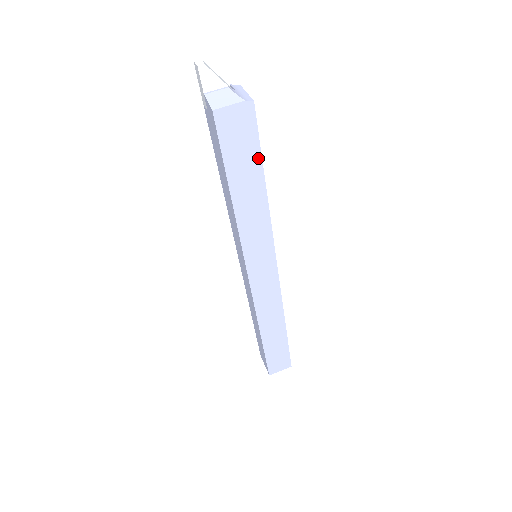
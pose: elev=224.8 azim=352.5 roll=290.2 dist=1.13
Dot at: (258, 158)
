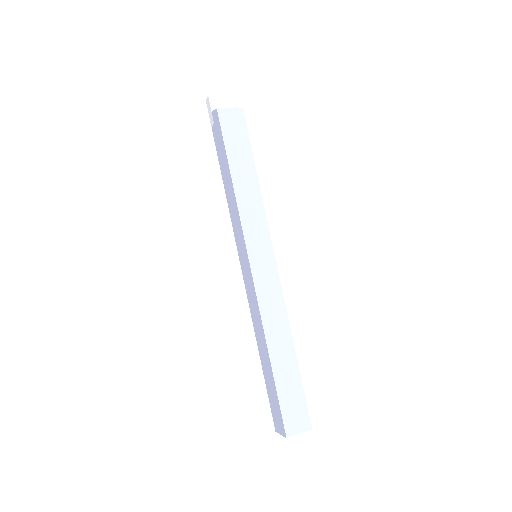
Dot at: (249, 149)
